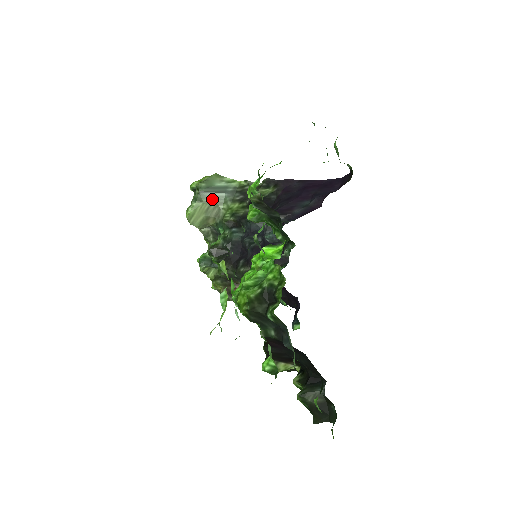
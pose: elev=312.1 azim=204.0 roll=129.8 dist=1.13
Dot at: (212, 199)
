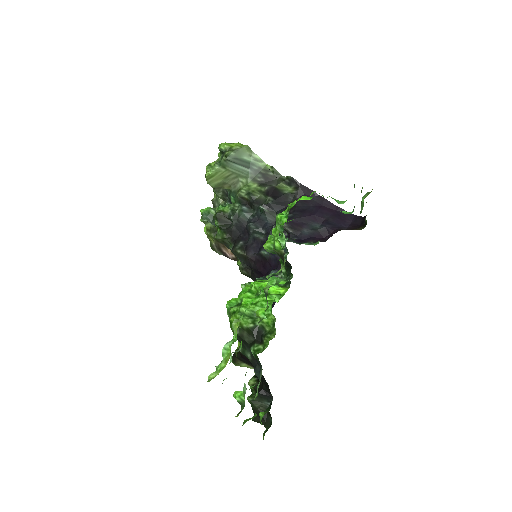
Dot at: (235, 170)
